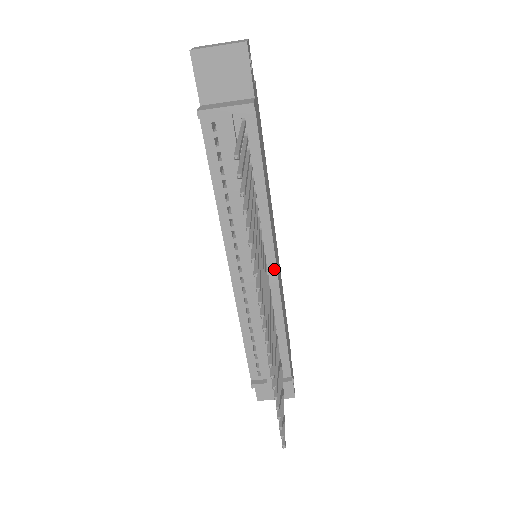
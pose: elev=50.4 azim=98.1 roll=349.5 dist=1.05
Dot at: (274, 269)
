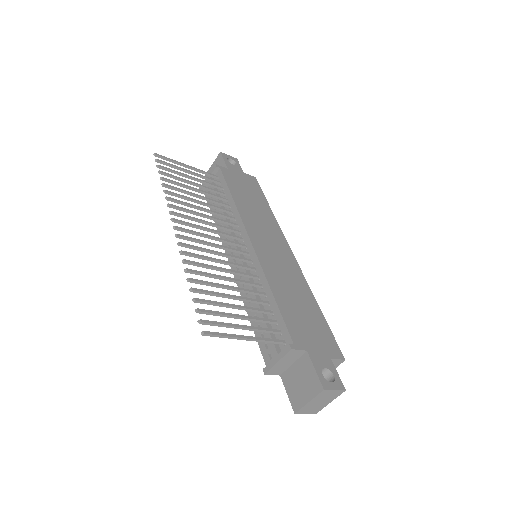
Dot at: (250, 245)
